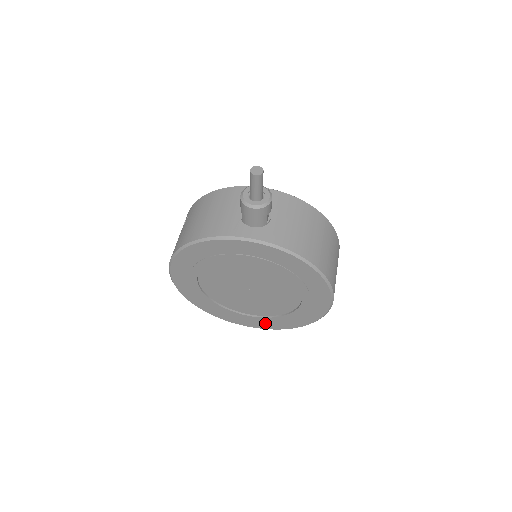
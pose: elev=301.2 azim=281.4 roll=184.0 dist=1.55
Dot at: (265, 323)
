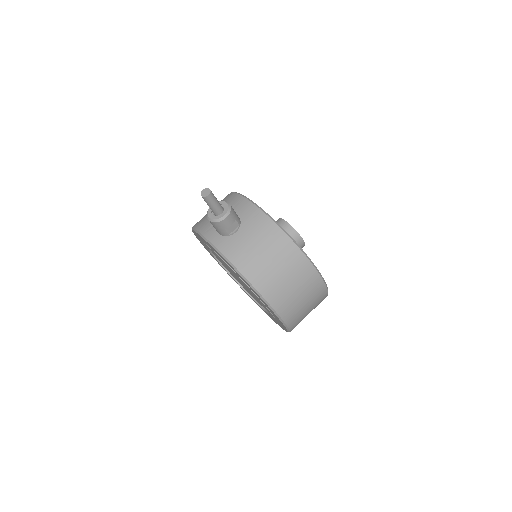
Dot at: occluded
